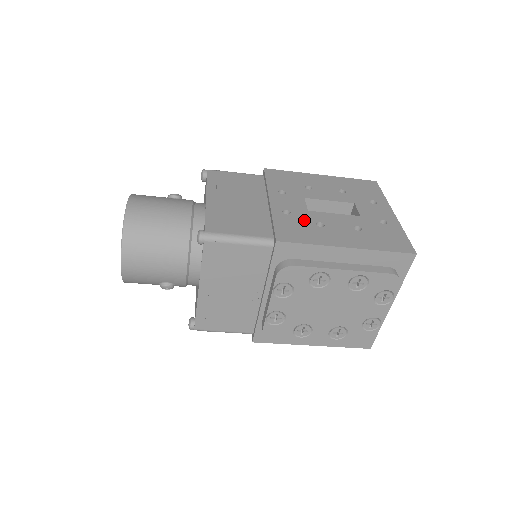
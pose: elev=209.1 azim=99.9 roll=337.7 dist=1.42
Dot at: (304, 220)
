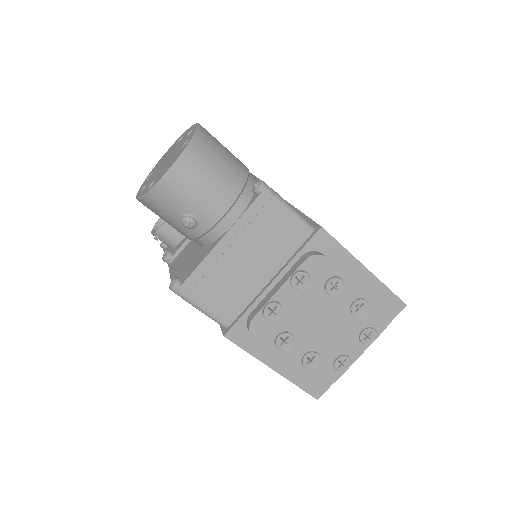
Dot at: occluded
